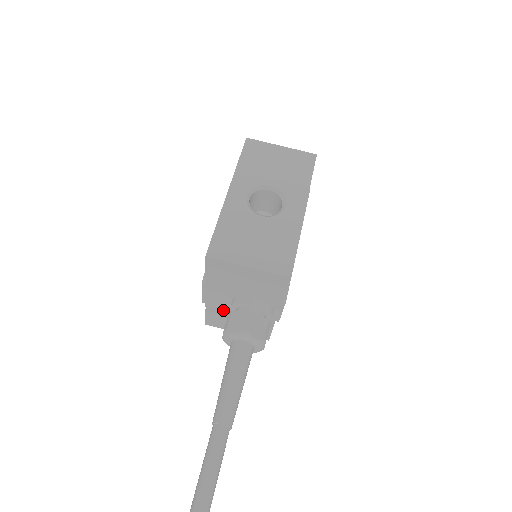
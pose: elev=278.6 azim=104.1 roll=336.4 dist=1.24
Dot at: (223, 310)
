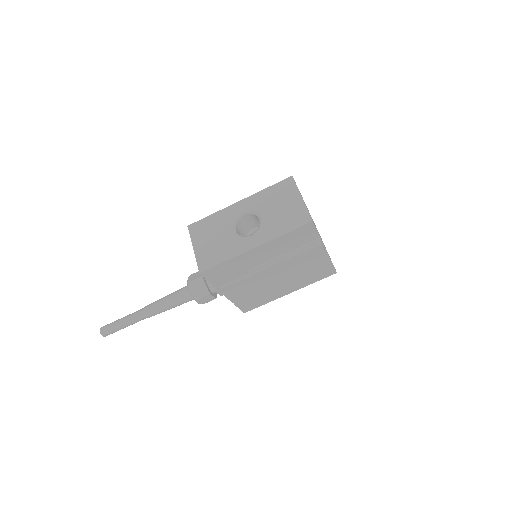
Dot at: occluded
